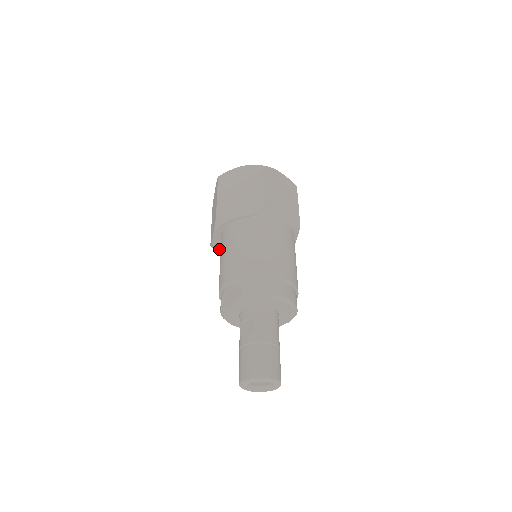
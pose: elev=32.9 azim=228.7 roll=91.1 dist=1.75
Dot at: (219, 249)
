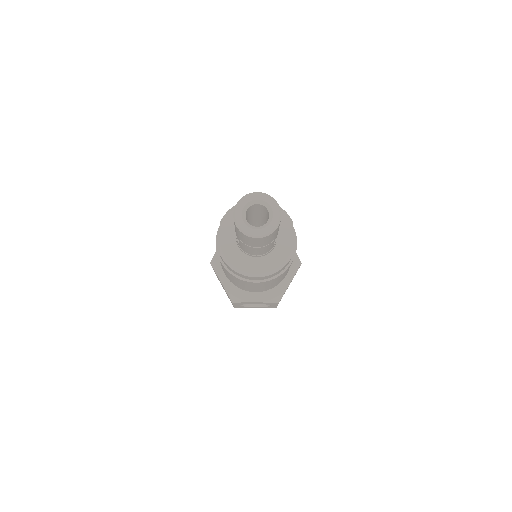
Dot at: (237, 294)
